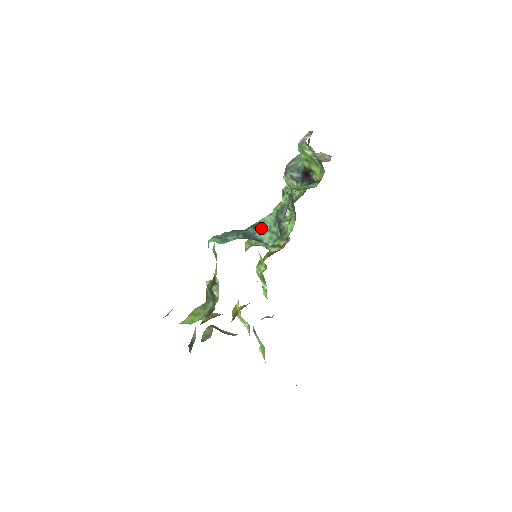
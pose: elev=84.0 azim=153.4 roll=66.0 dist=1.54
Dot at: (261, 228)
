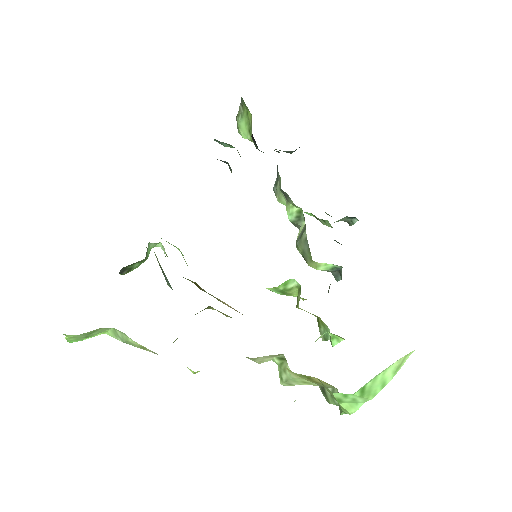
Dot at: occluded
